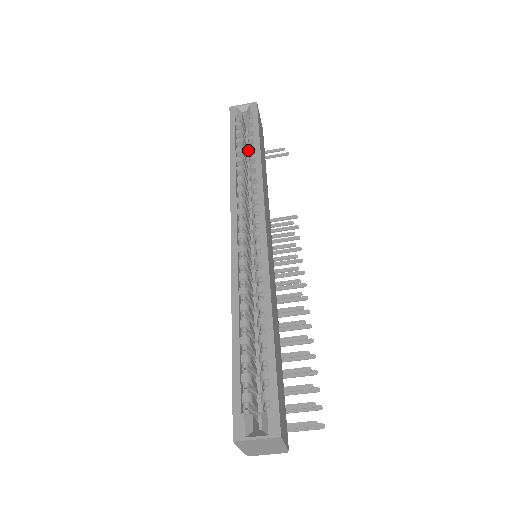
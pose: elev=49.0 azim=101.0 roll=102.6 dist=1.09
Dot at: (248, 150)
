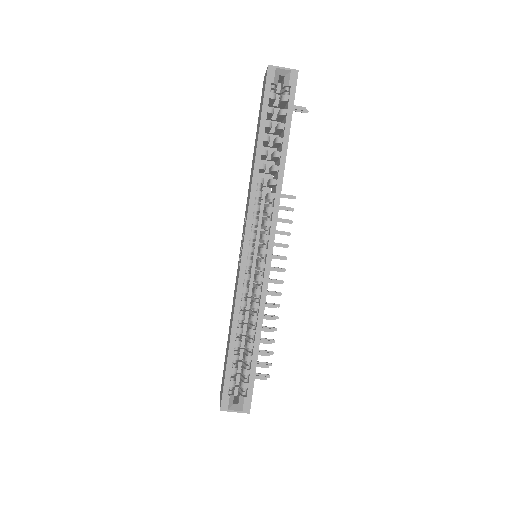
Dot at: (272, 119)
